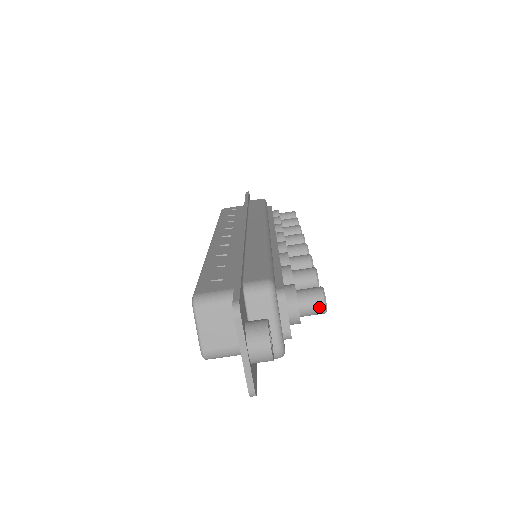
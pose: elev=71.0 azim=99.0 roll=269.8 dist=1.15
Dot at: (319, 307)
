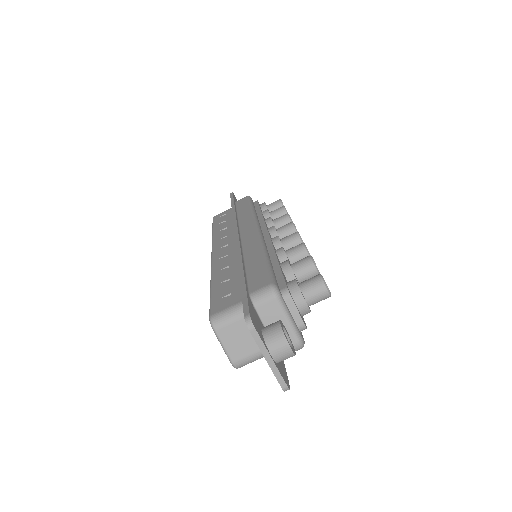
Dot at: (323, 293)
